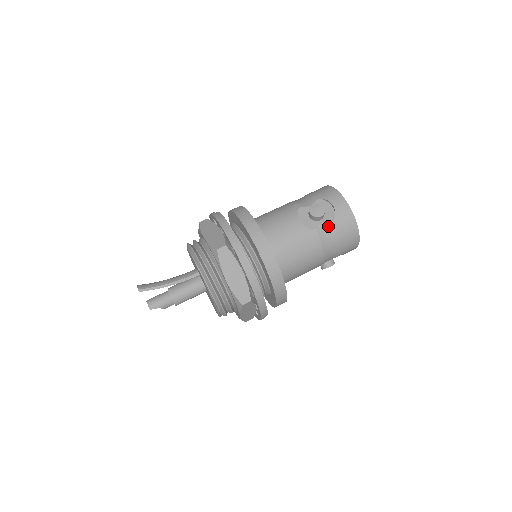
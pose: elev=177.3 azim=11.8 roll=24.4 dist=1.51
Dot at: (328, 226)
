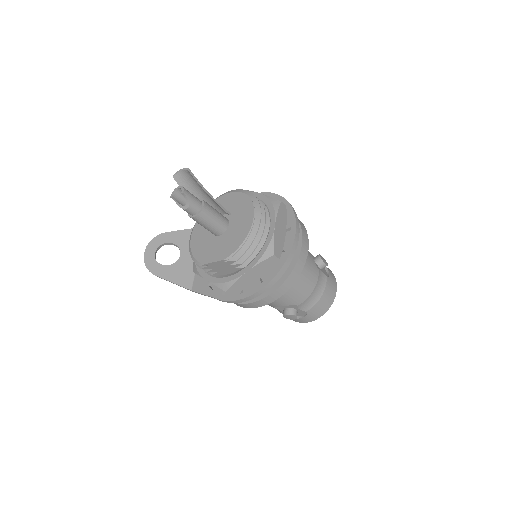
Dot at: (324, 277)
